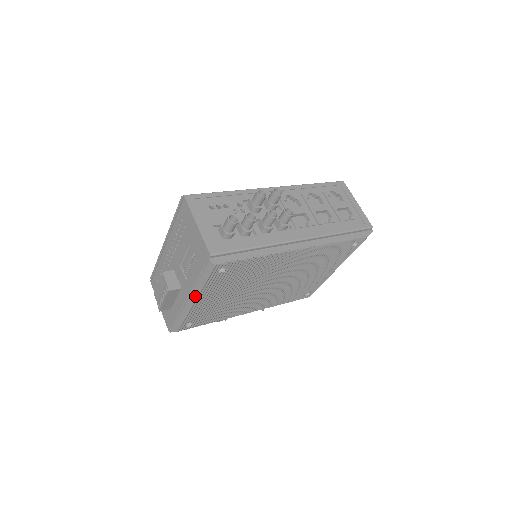
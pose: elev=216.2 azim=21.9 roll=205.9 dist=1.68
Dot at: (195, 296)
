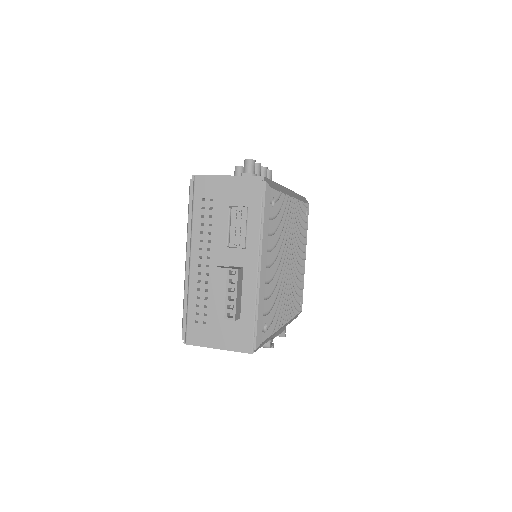
Dot at: (265, 253)
